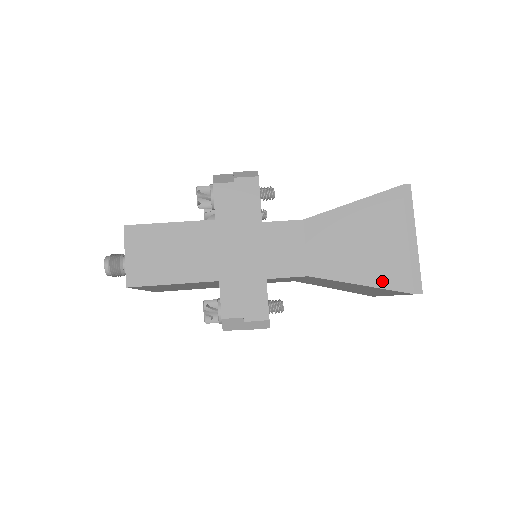
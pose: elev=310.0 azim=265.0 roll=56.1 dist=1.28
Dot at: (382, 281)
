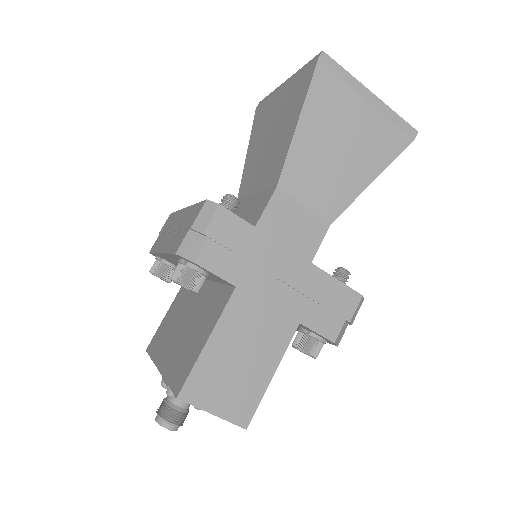
Dot at: (384, 159)
